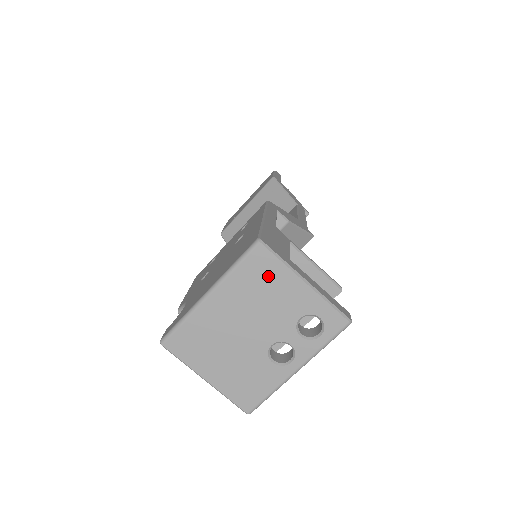
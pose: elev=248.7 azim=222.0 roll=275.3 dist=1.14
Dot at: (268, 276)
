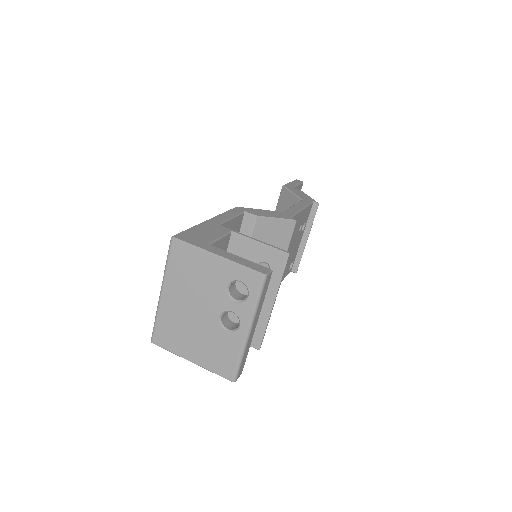
Dot at: (190, 262)
